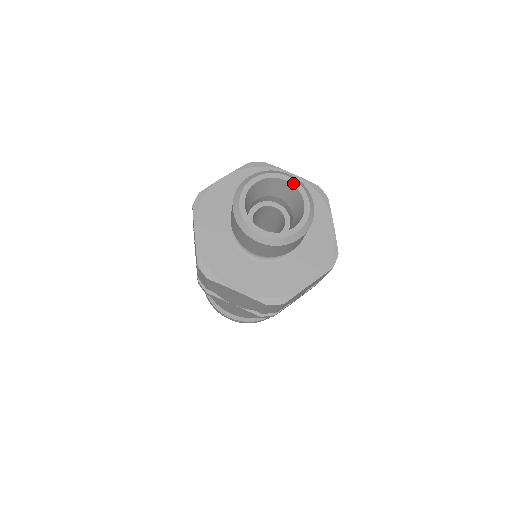
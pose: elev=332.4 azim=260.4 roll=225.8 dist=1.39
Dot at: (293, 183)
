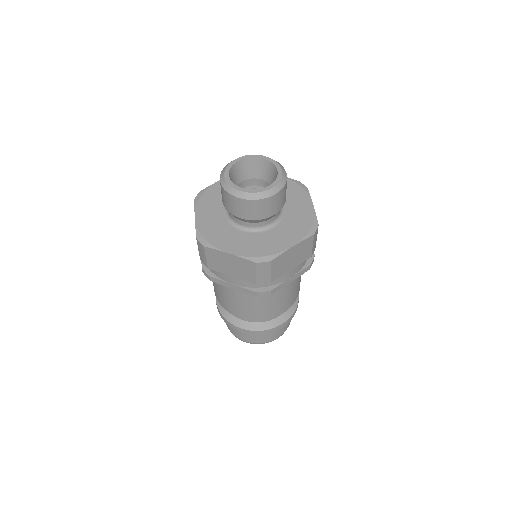
Dot at: (268, 160)
